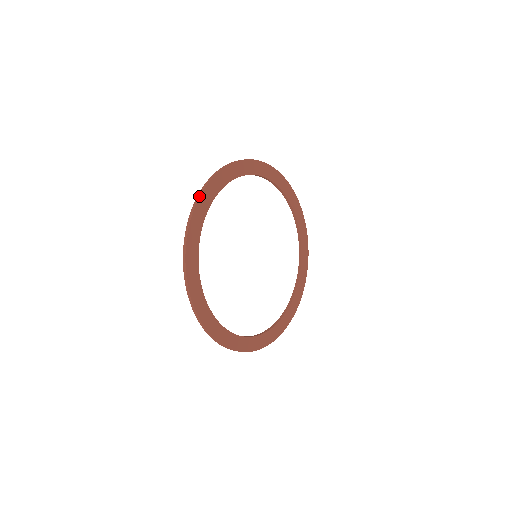
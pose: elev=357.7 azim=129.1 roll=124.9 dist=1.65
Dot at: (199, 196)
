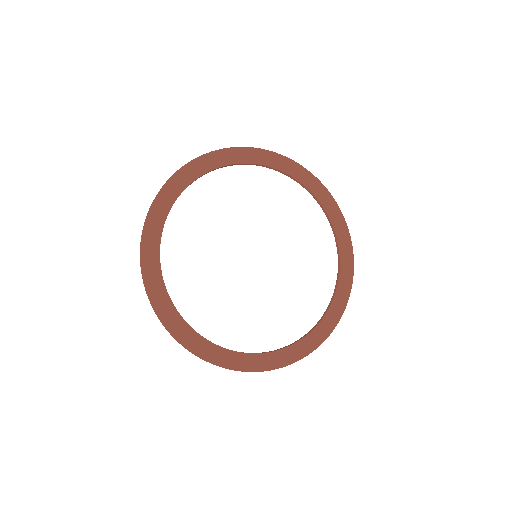
Dot at: (144, 222)
